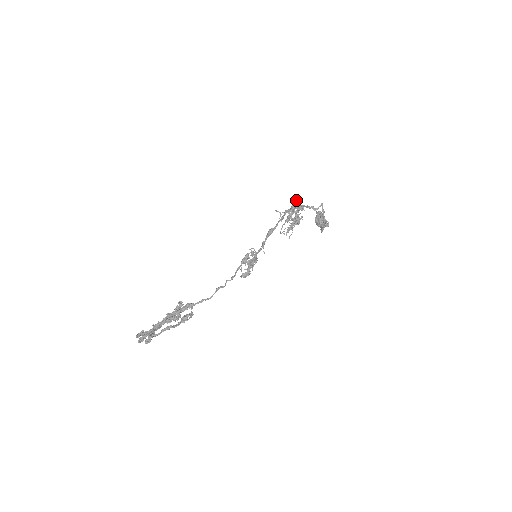
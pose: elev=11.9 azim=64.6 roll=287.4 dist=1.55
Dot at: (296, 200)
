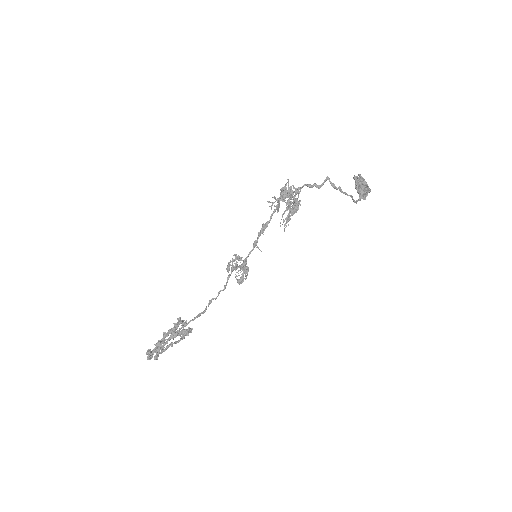
Dot at: (286, 184)
